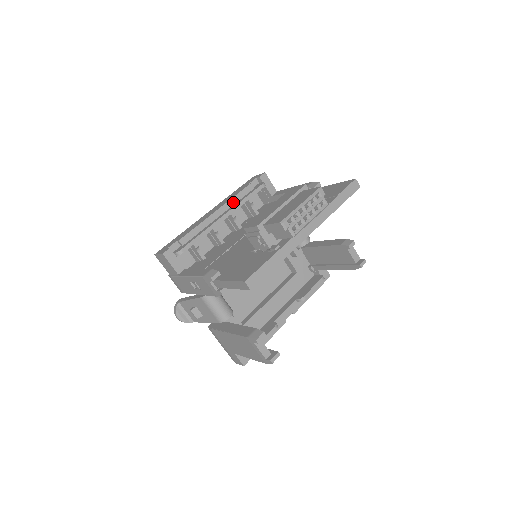
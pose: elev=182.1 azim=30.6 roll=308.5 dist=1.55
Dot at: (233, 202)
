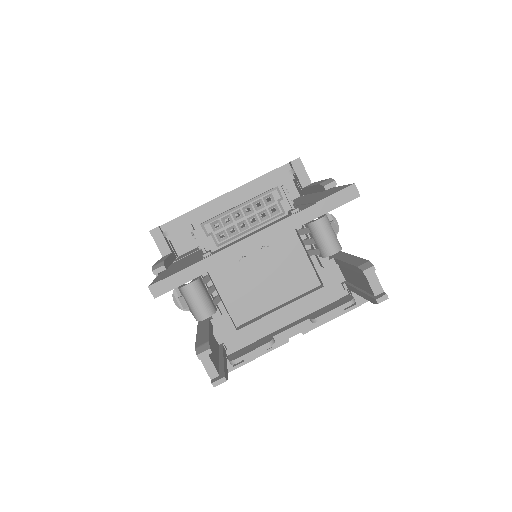
Dot at: (248, 187)
